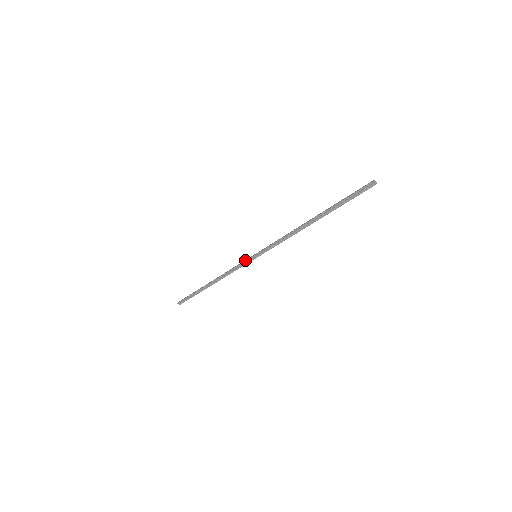
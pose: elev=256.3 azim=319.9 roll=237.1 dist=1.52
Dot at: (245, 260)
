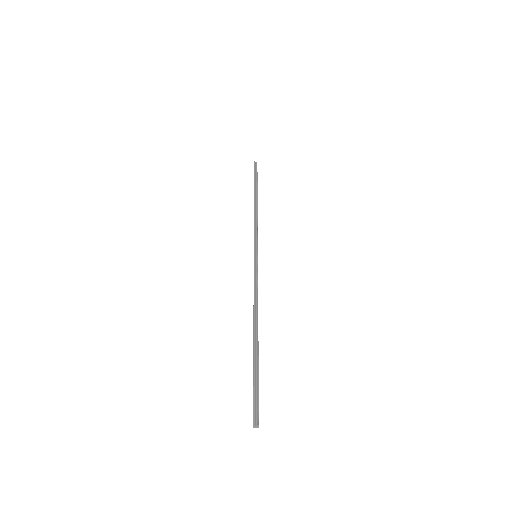
Dot at: occluded
